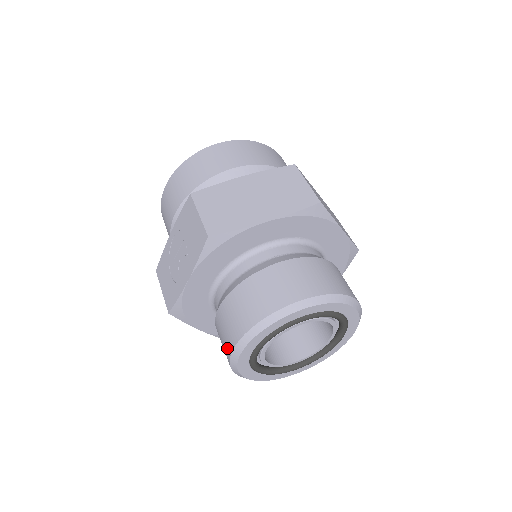
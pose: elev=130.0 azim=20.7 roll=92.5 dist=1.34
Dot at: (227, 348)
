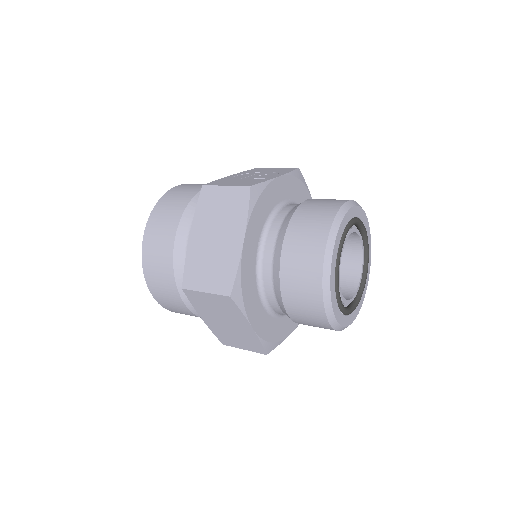
Dot at: (331, 208)
